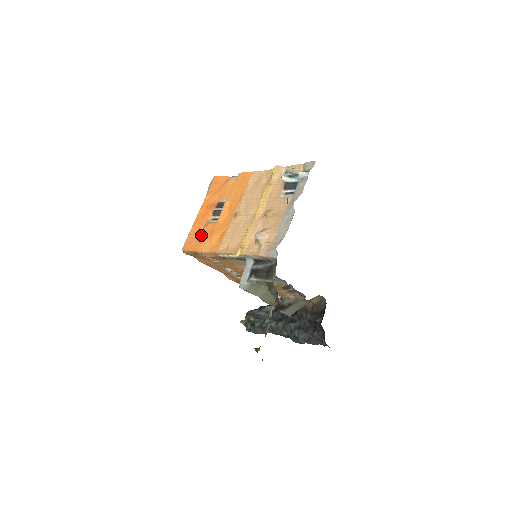
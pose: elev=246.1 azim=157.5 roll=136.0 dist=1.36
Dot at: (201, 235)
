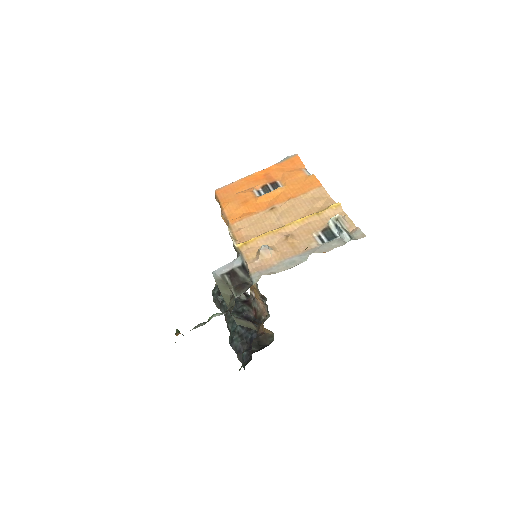
Dot at: (237, 195)
